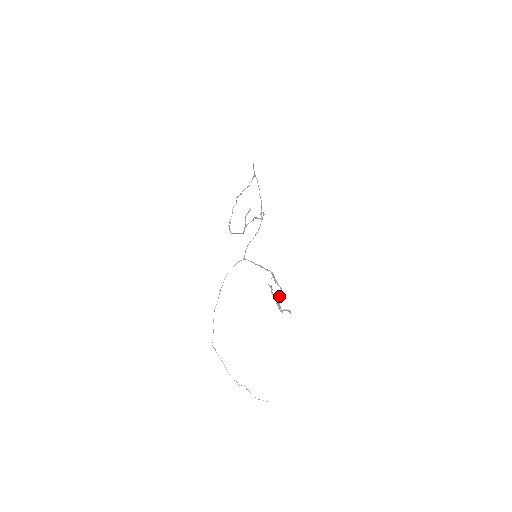
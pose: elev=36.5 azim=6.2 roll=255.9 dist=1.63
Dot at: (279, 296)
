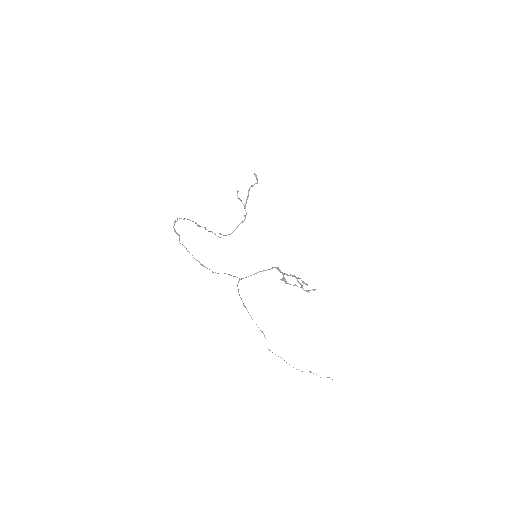
Dot at: occluded
